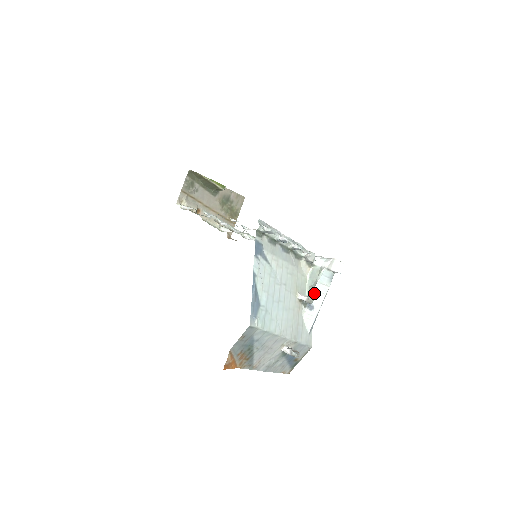
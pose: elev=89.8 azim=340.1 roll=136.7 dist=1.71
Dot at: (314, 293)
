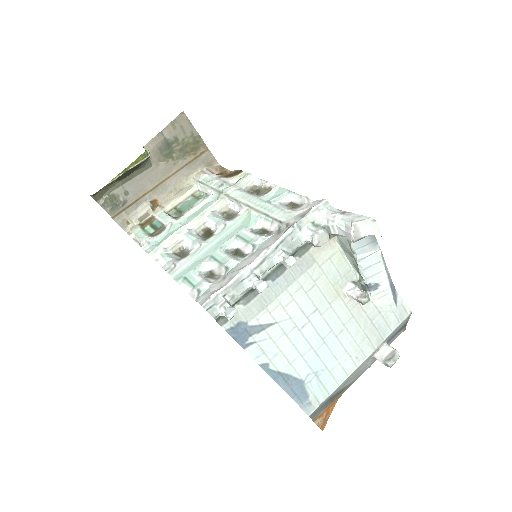
Dot at: (364, 273)
